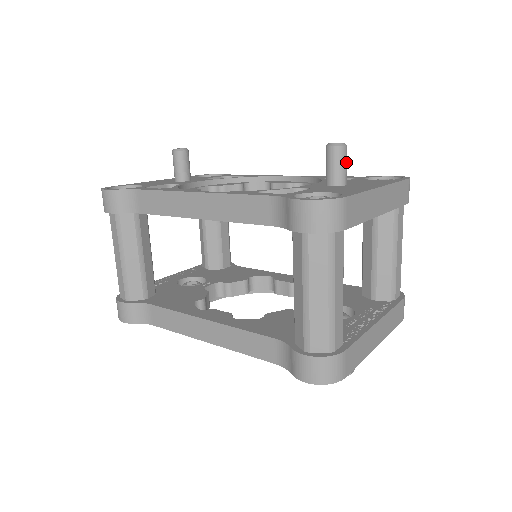
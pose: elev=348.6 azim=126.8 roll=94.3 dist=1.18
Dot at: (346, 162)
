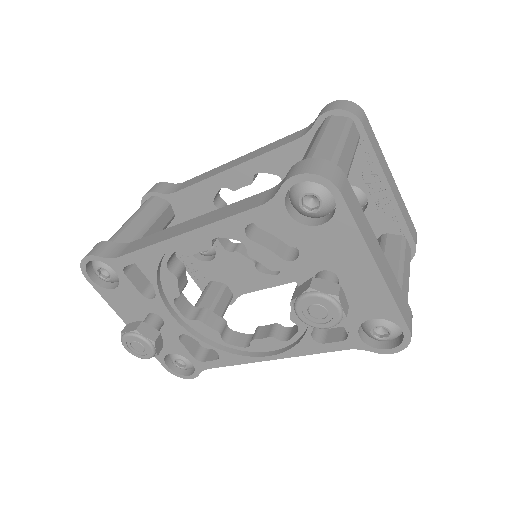
Dot at: occluded
